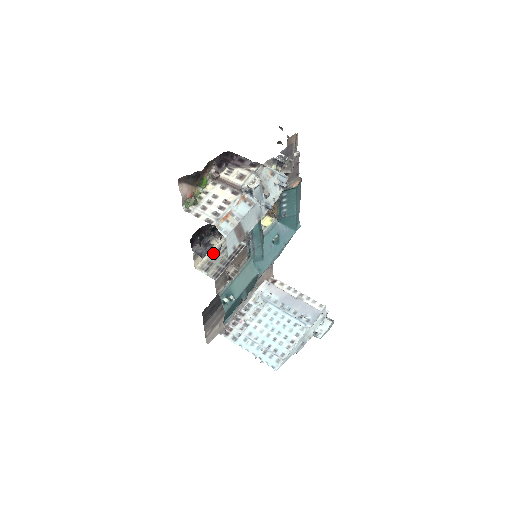
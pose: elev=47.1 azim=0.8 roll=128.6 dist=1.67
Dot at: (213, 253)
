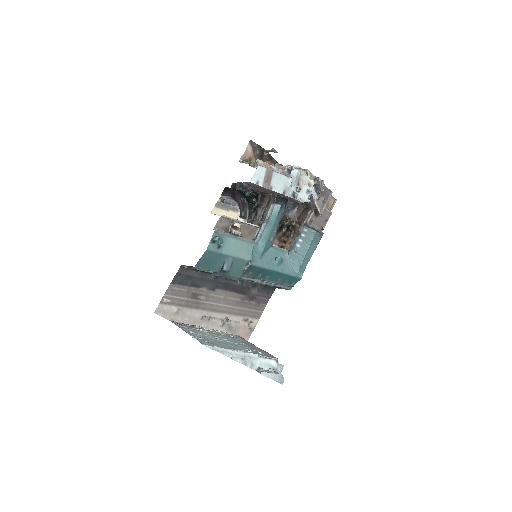
Dot at: occluded
